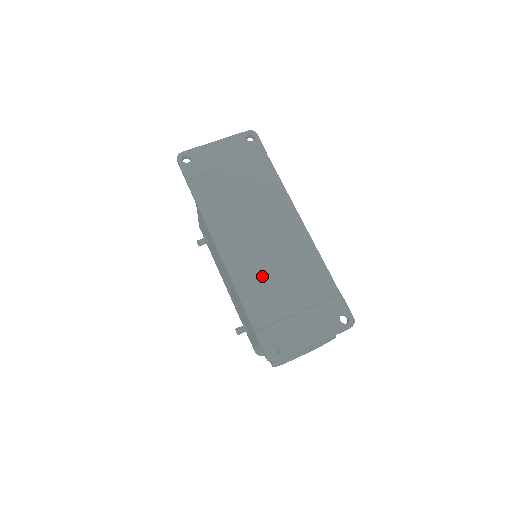
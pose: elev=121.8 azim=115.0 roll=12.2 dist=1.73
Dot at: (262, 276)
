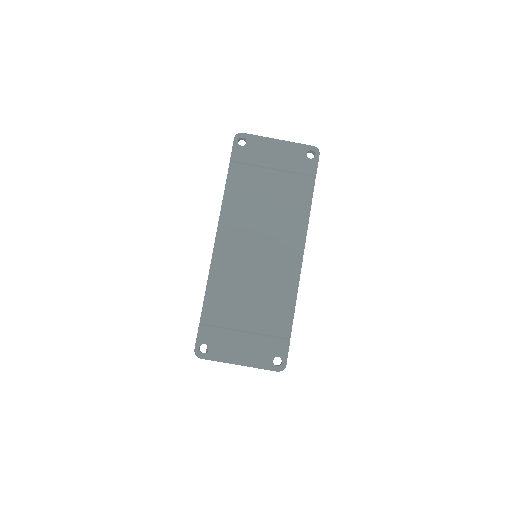
Dot at: (236, 283)
